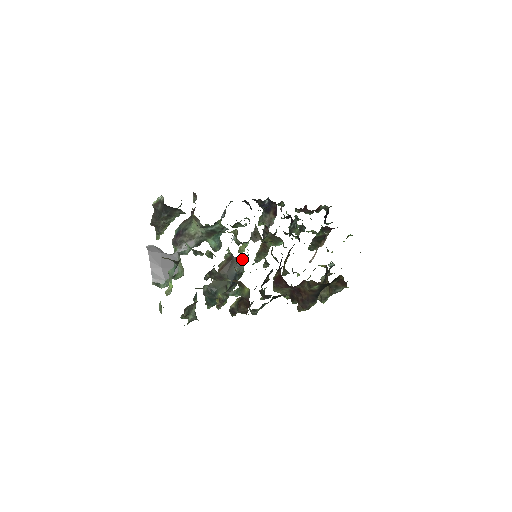
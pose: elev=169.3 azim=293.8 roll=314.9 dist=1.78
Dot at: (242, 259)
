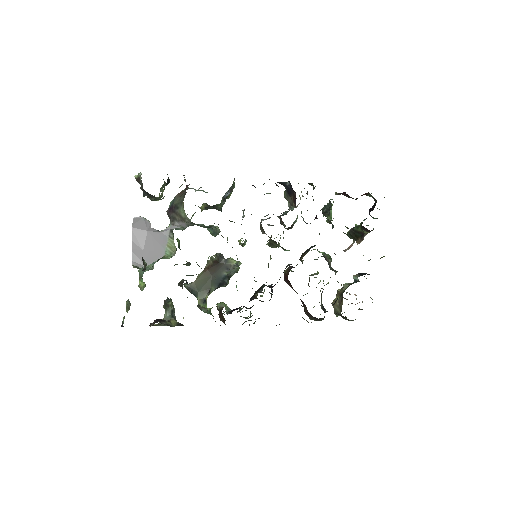
Dot at: (233, 263)
